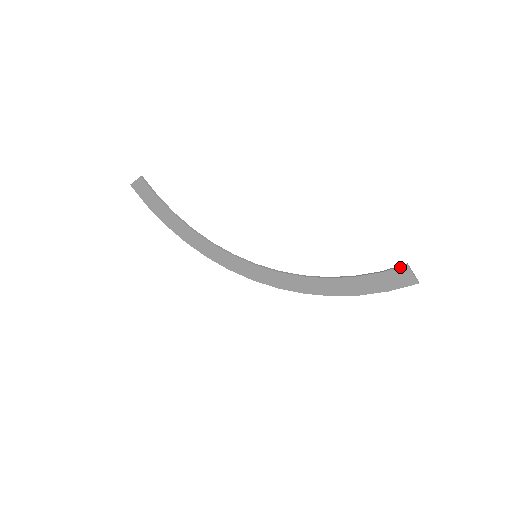
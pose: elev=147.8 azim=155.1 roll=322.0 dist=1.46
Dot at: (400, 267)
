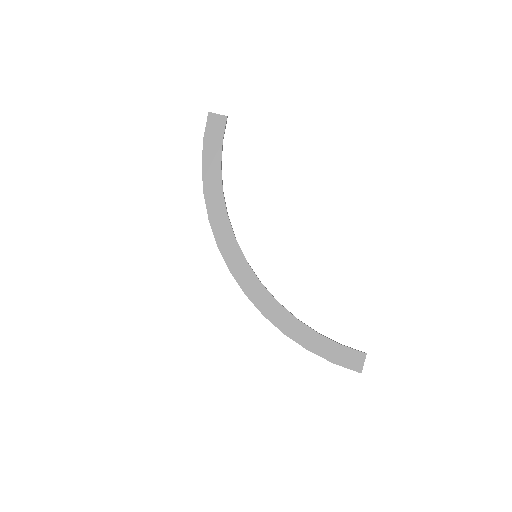
Dot at: (360, 351)
